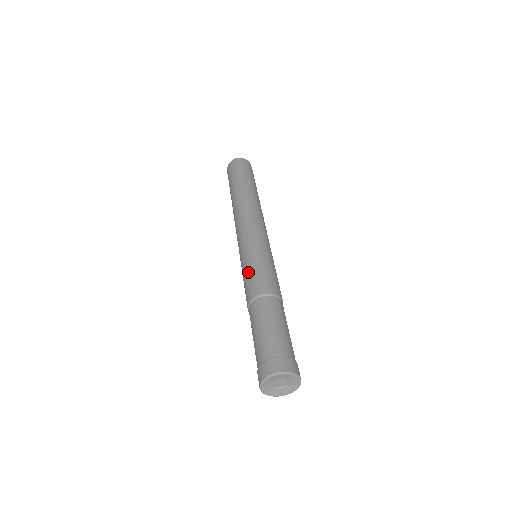
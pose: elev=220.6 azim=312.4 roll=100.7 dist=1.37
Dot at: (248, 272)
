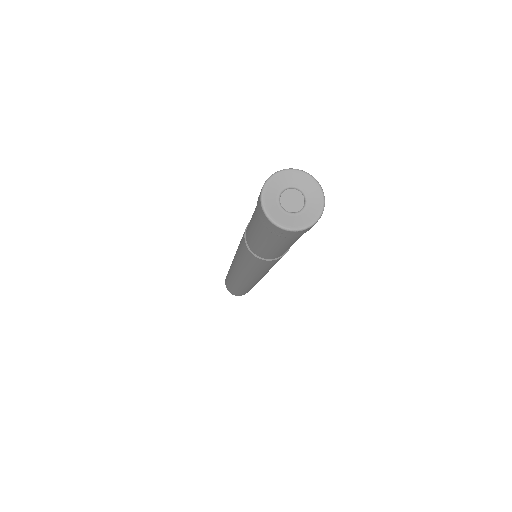
Dot at: (239, 245)
